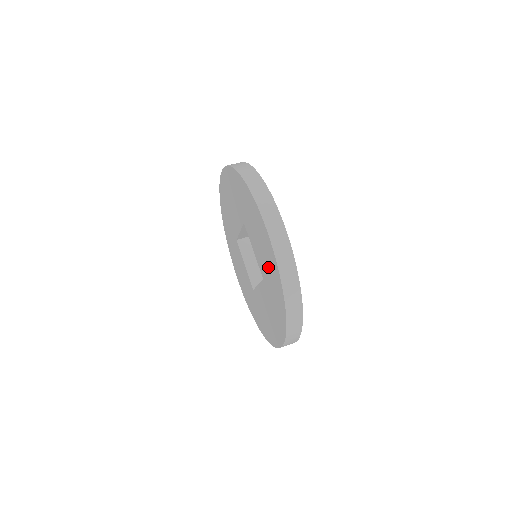
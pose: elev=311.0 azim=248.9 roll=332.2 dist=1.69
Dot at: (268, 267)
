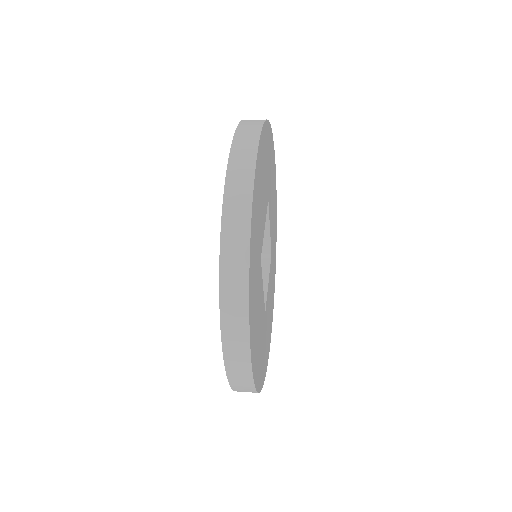
Dot at: occluded
